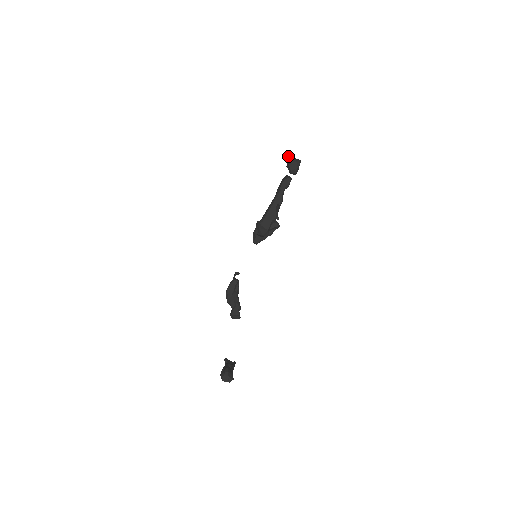
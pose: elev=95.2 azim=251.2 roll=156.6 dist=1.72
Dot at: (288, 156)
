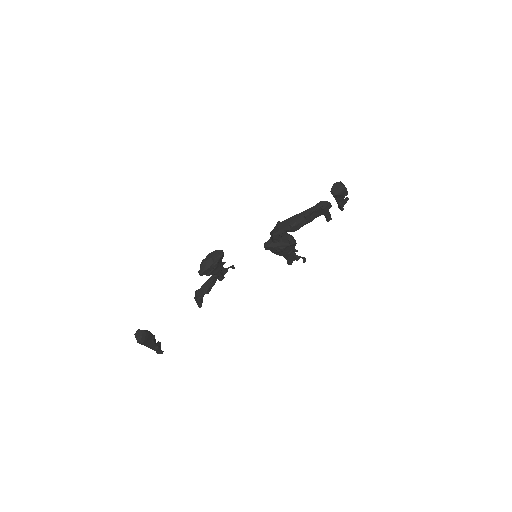
Dot at: (346, 198)
